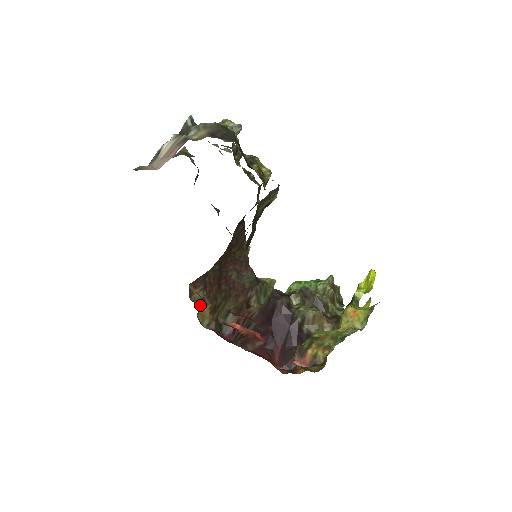
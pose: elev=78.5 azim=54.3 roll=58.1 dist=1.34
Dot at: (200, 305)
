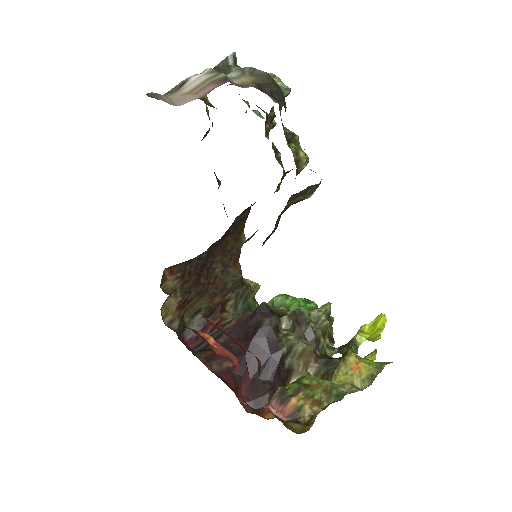
Dot at: (169, 296)
